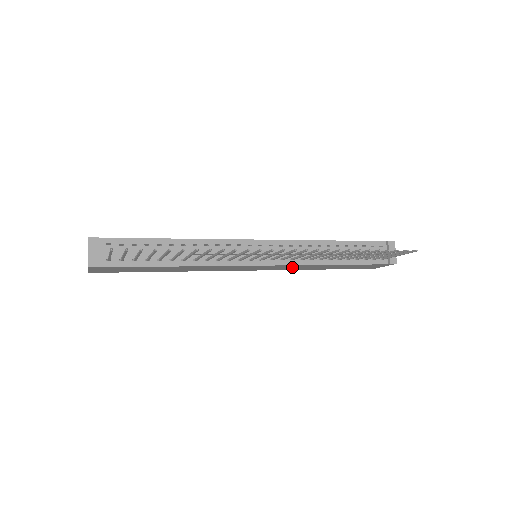
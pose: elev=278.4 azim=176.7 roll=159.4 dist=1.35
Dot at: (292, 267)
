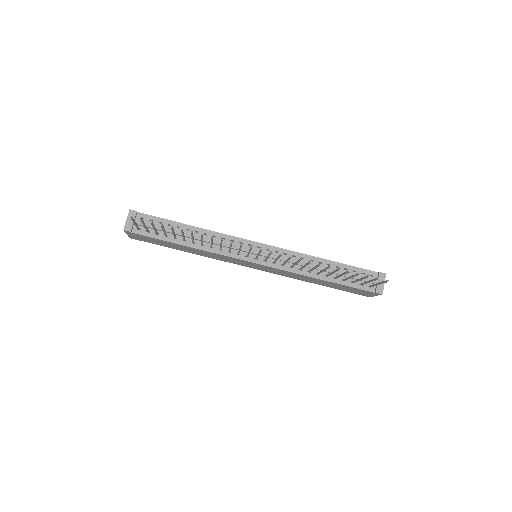
Dot at: (286, 273)
